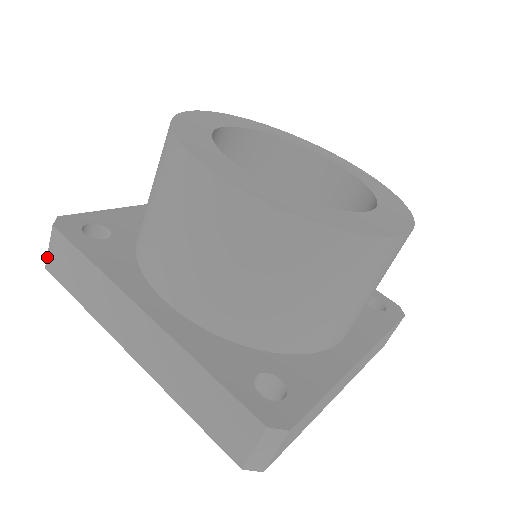
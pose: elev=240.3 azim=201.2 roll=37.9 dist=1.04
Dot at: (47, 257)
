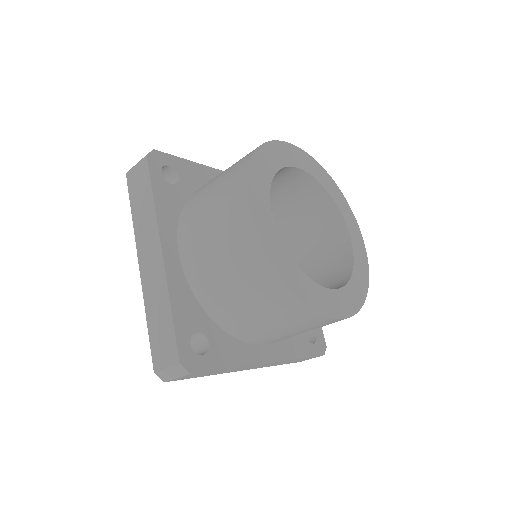
Dot at: (131, 169)
